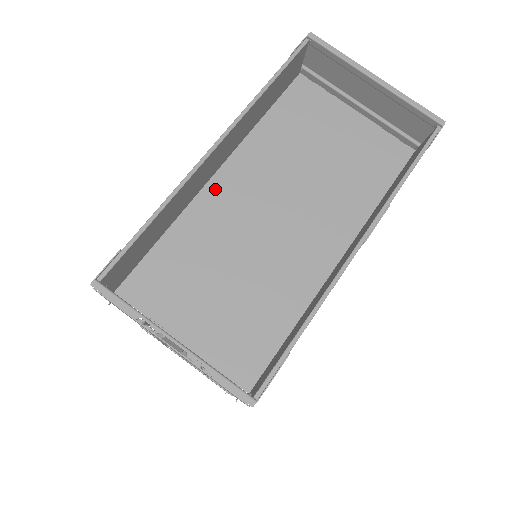
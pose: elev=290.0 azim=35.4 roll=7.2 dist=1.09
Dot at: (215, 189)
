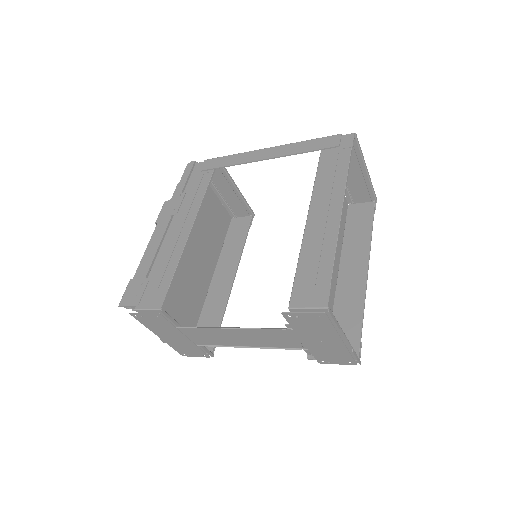
Dot at: occluded
